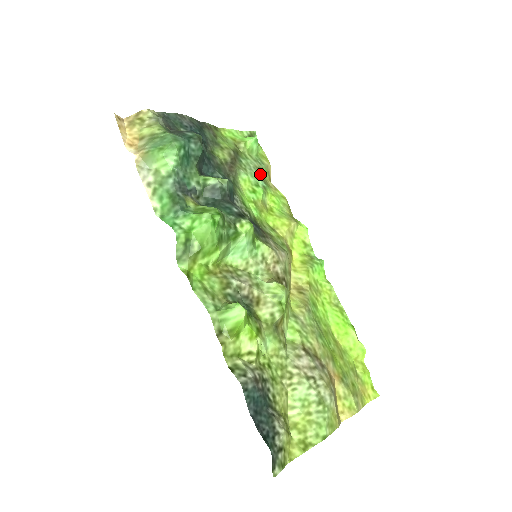
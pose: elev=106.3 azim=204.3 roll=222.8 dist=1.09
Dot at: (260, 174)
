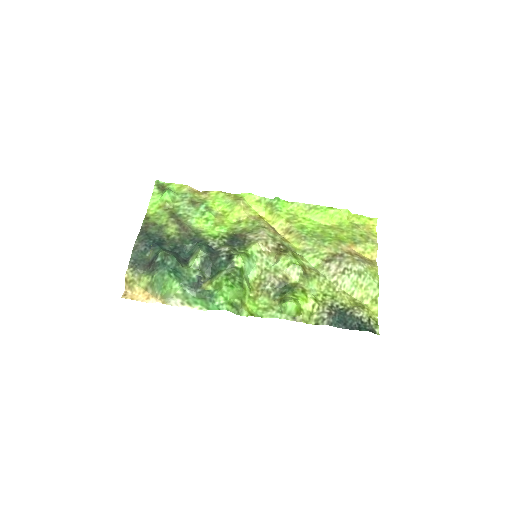
Dot at: (194, 203)
